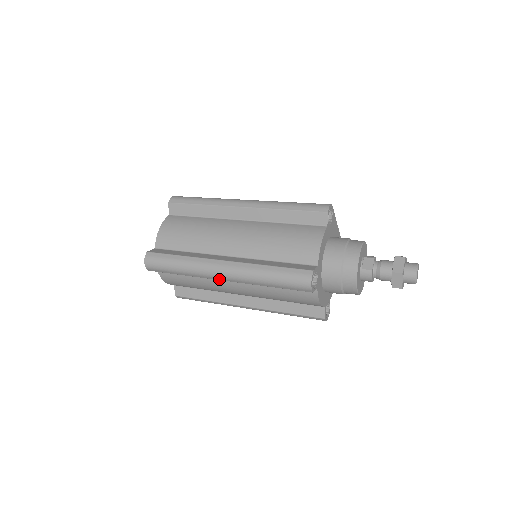
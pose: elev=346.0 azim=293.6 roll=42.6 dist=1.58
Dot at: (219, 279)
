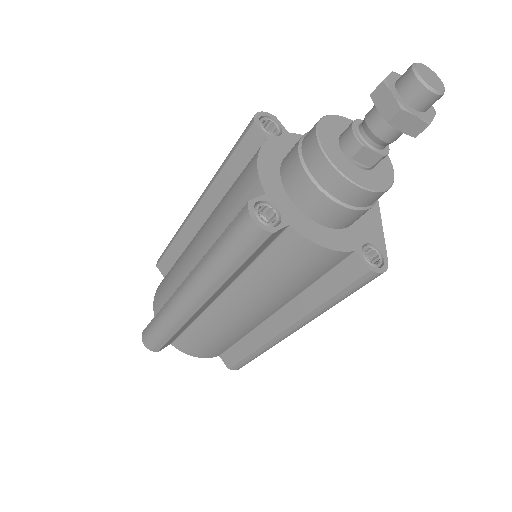
Dot at: (193, 210)
